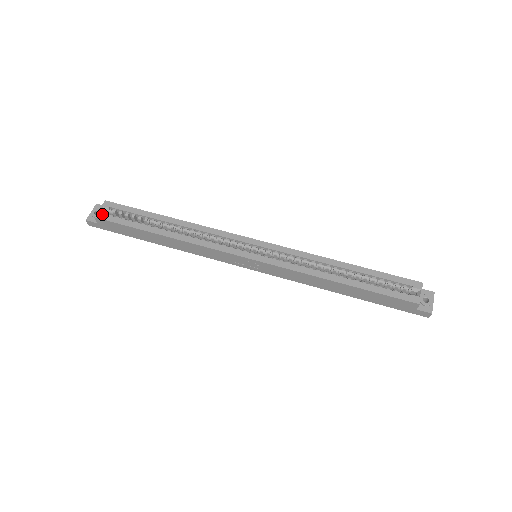
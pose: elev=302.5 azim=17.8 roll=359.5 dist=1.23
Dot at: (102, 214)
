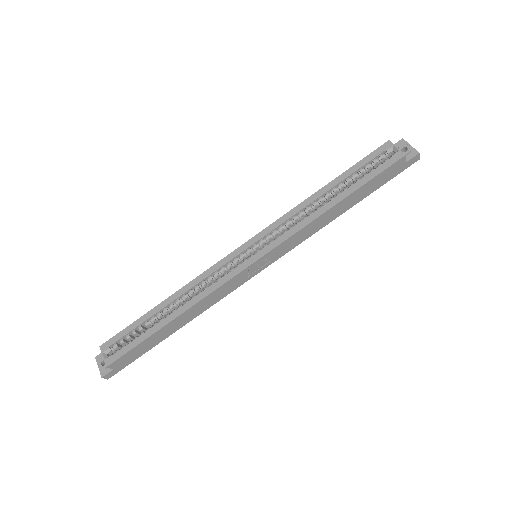
Dot at: (109, 358)
